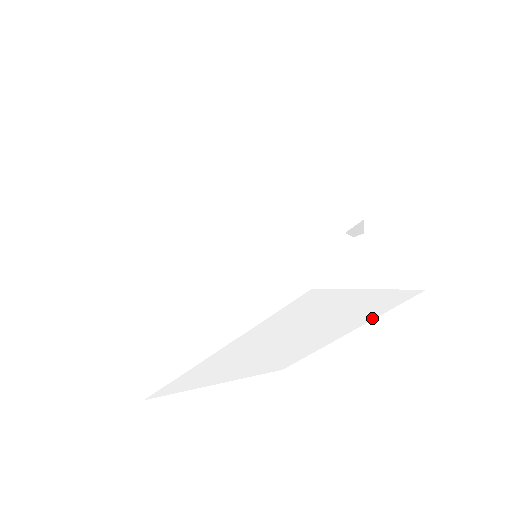
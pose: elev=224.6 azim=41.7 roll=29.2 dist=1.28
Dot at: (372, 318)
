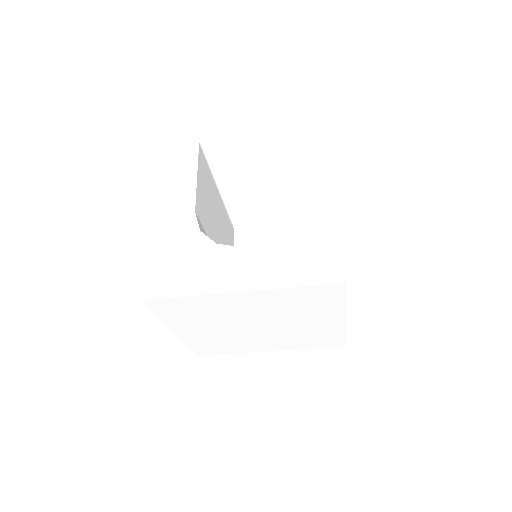
Dot at: (338, 307)
